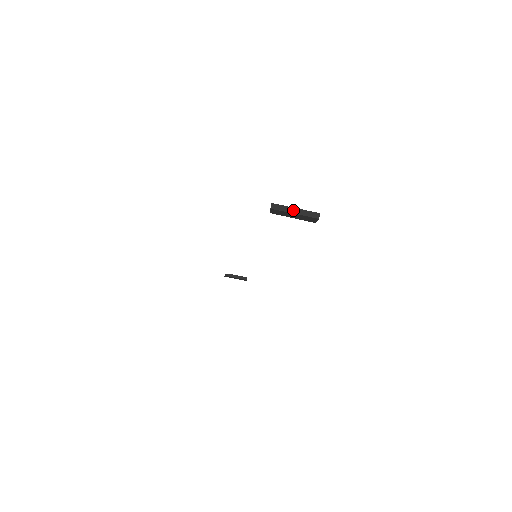
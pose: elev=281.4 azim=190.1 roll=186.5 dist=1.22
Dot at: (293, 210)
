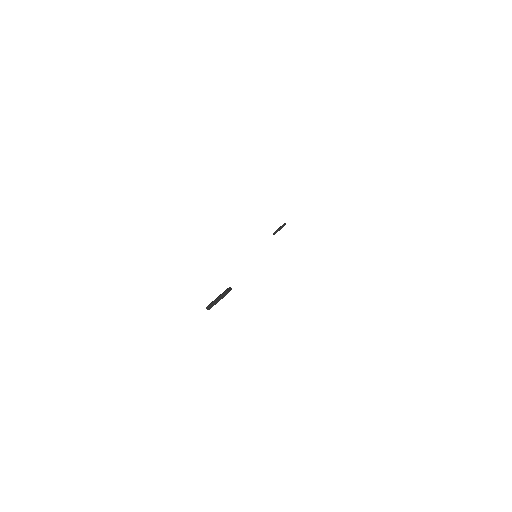
Dot at: (216, 301)
